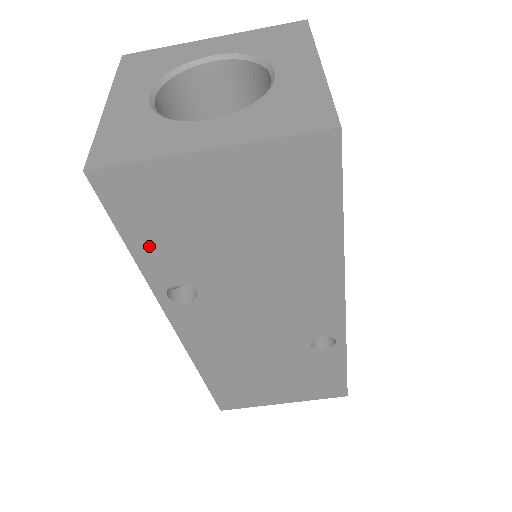
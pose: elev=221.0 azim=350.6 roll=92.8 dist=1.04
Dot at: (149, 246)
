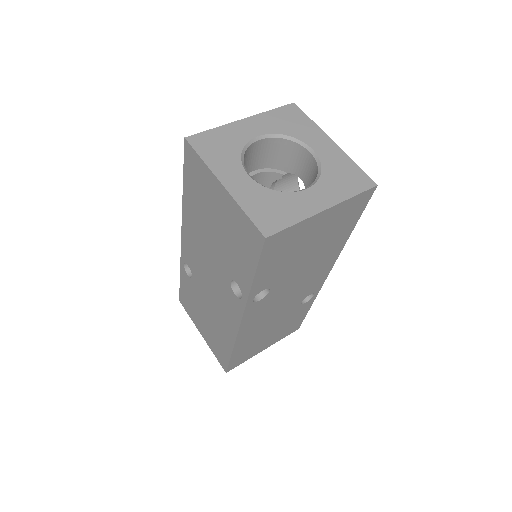
Dot at: (265, 271)
